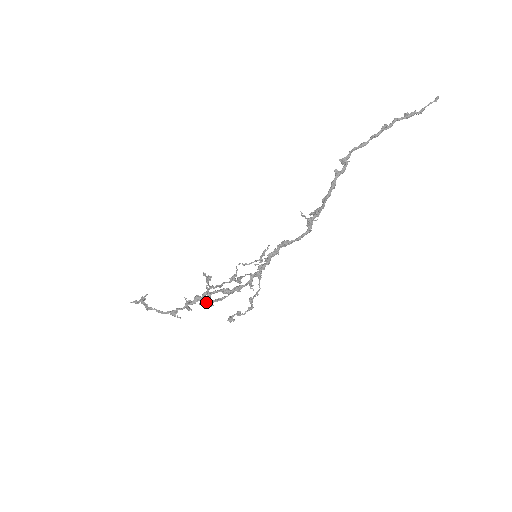
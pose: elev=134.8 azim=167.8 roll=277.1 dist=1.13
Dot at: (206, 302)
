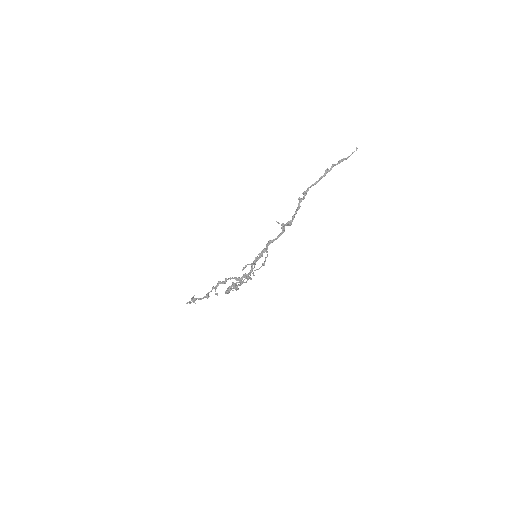
Dot at: (227, 288)
